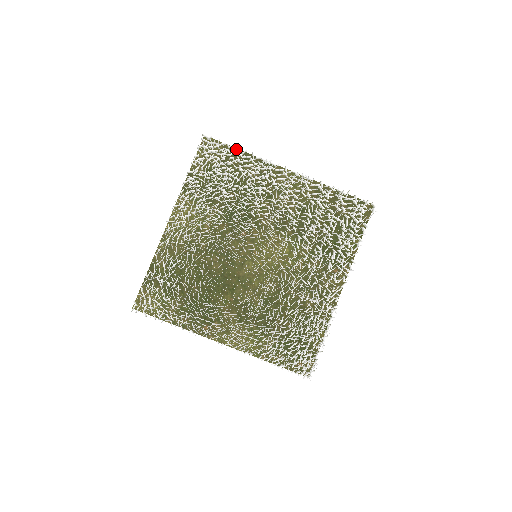
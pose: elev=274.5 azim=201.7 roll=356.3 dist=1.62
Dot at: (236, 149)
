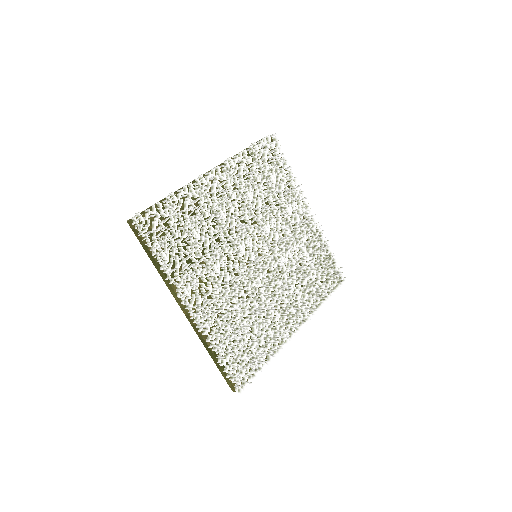
Dot at: (164, 201)
